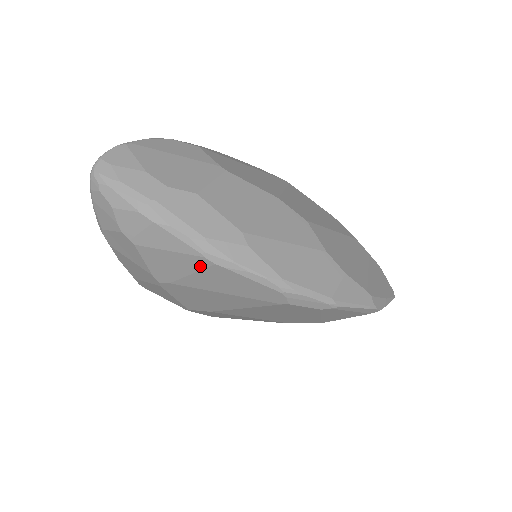
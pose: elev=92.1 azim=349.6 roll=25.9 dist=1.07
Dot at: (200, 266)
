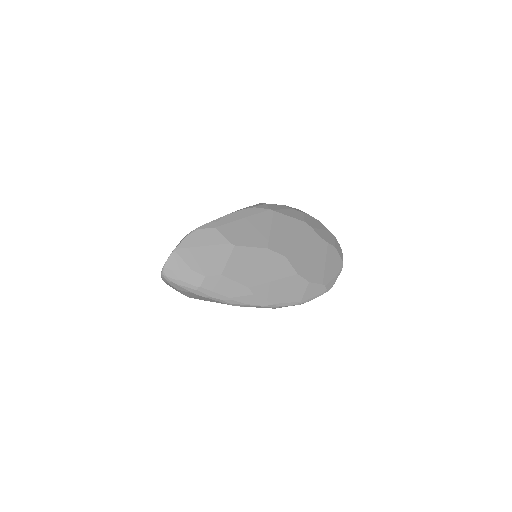
Dot at: occluded
